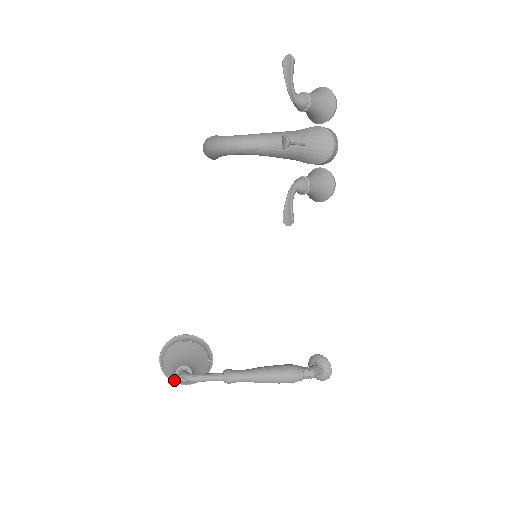
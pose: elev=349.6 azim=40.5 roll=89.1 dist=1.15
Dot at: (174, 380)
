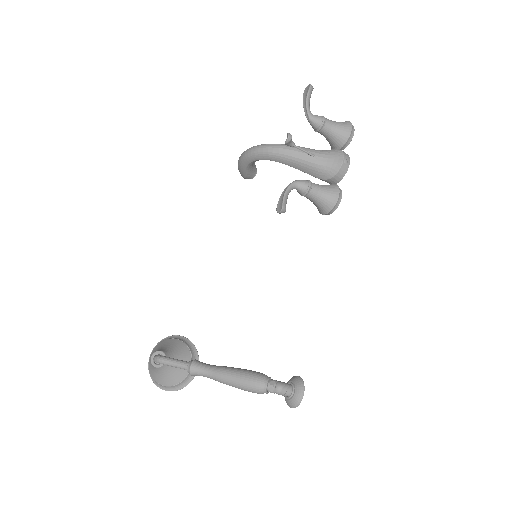
Dot at: (153, 376)
